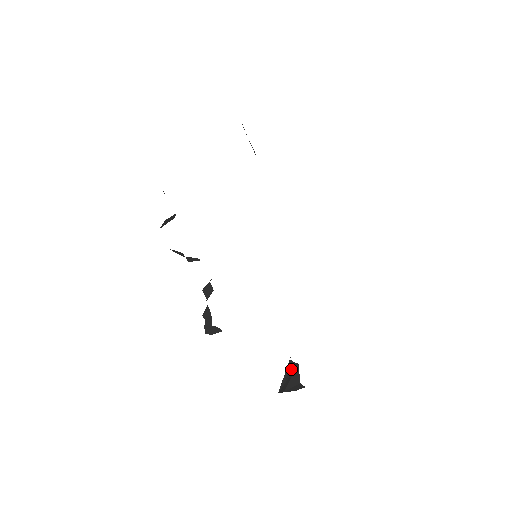
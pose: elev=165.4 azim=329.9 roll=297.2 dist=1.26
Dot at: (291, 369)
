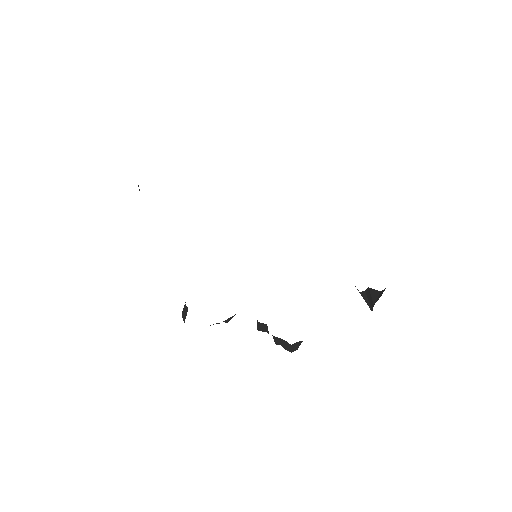
Dot at: (367, 295)
